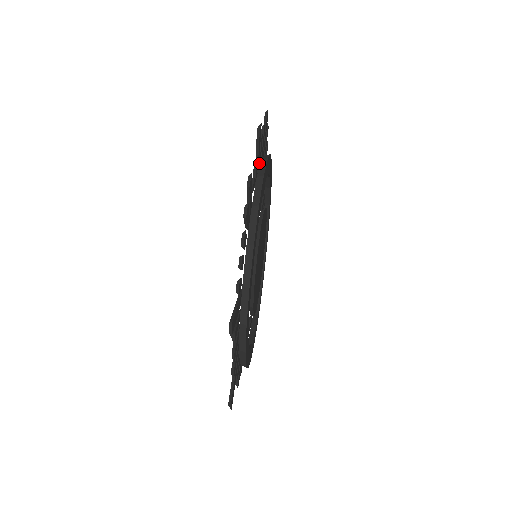
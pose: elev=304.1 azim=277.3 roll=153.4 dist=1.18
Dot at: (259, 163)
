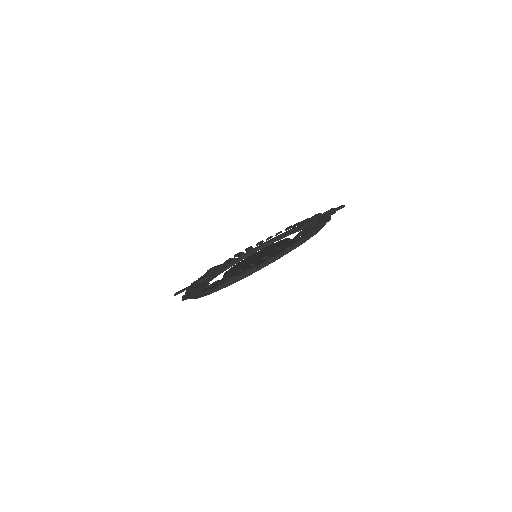
Dot at: occluded
